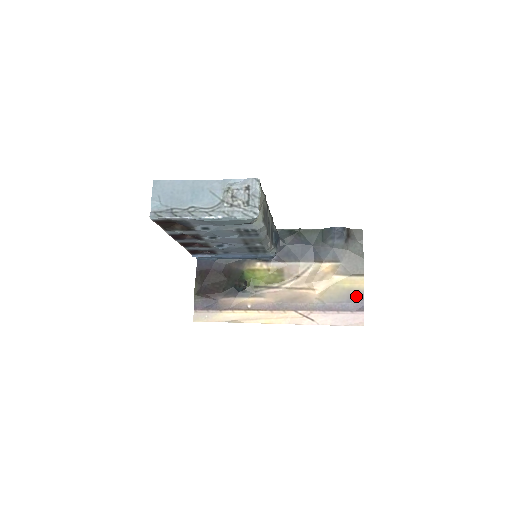
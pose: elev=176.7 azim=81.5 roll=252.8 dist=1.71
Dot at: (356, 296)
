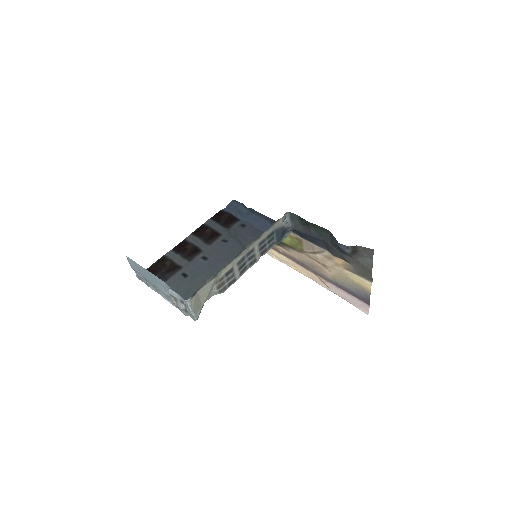
Dot at: (363, 293)
